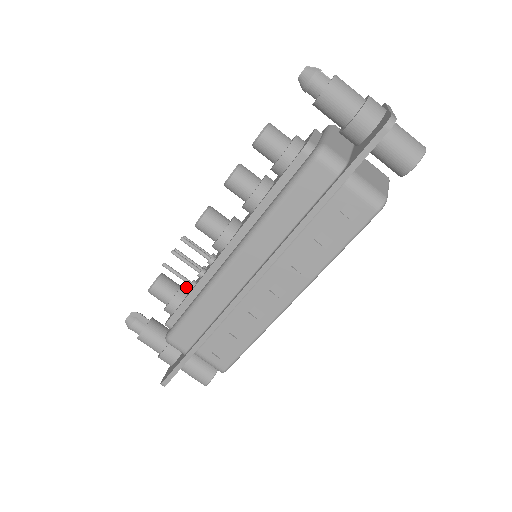
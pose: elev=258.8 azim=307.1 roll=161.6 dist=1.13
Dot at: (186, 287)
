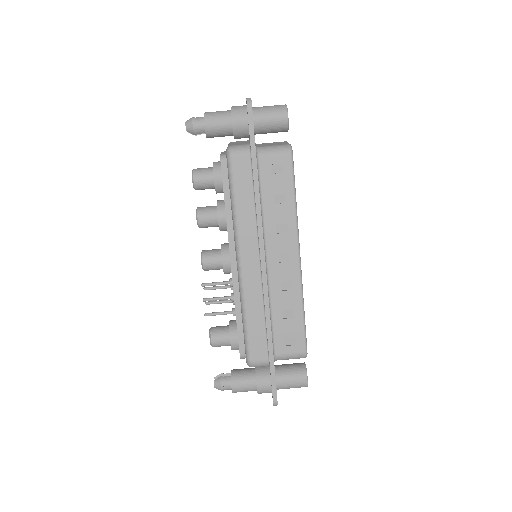
Dot at: (233, 321)
